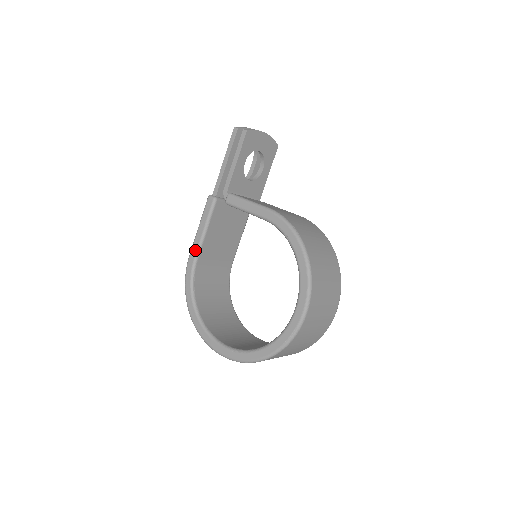
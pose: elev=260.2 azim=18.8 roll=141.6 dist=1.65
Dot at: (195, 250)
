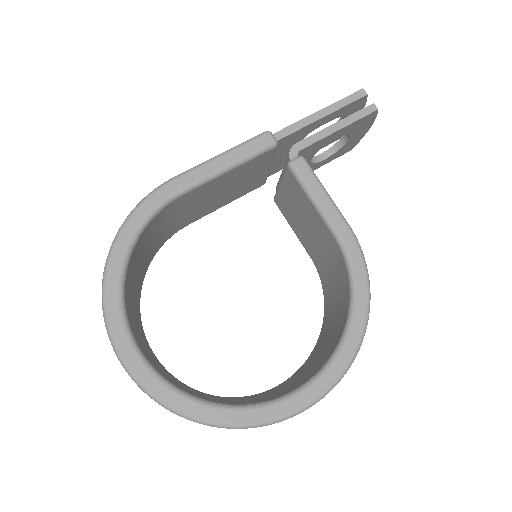
Dot at: (192, 179)
